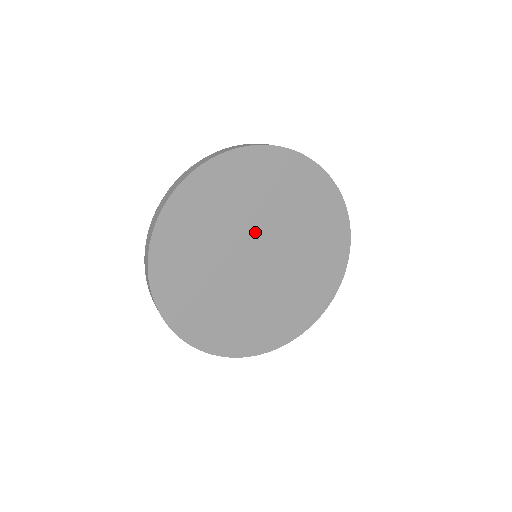
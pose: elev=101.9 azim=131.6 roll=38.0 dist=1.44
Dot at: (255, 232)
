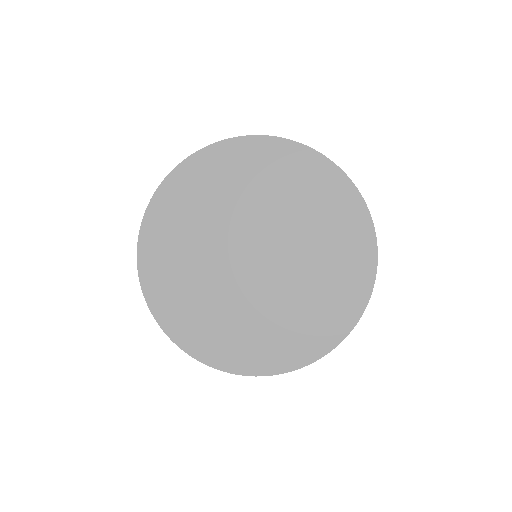
Dot at: (253, 226)
